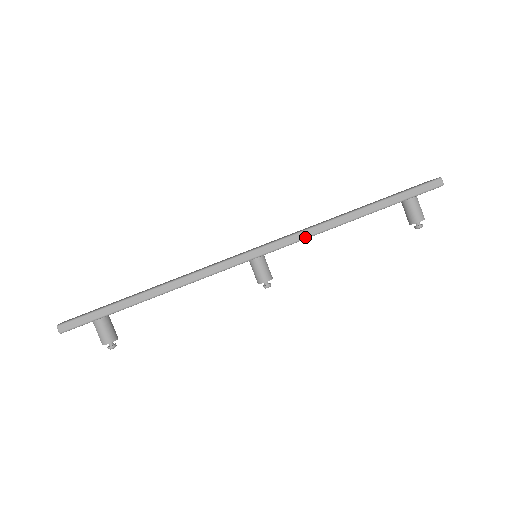
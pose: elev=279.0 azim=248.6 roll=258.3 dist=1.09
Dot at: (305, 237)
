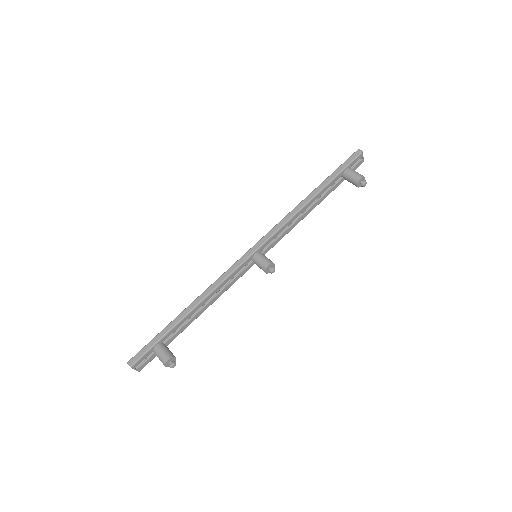
Dot at: (282, 225)
